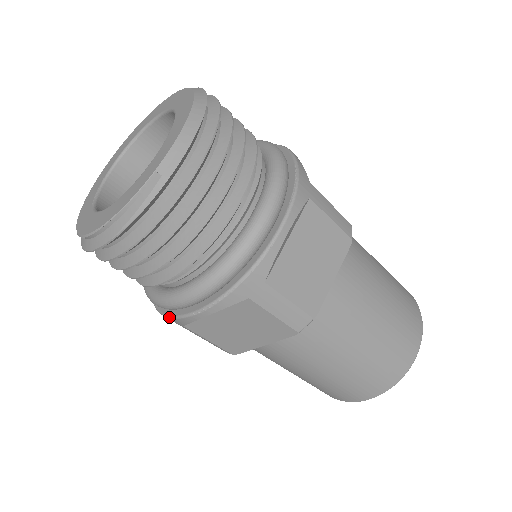
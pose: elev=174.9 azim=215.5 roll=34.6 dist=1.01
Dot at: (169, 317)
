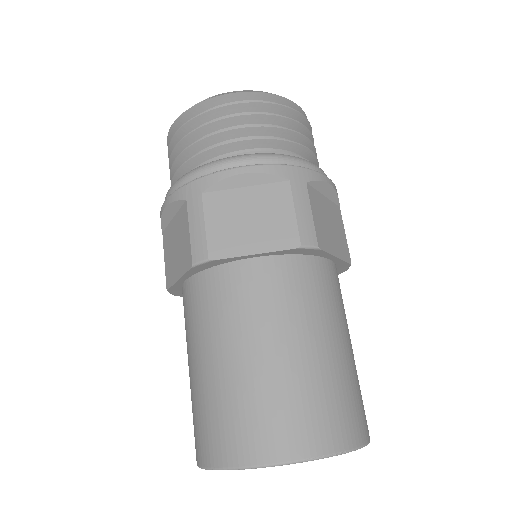
Dot at: occluded
